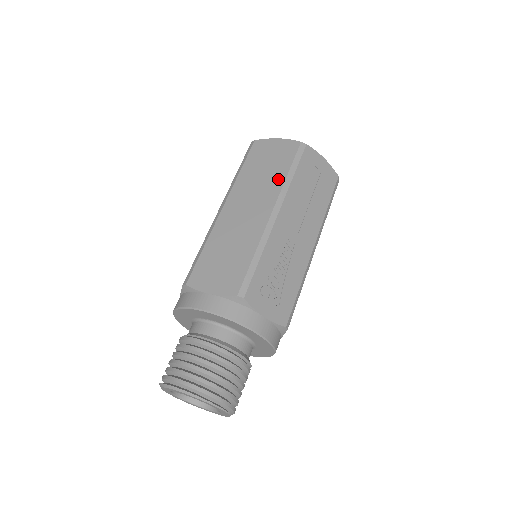
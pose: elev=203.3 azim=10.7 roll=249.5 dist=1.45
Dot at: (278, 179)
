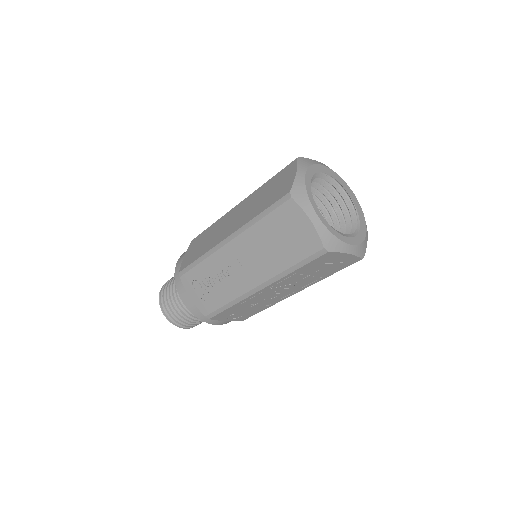
Dot at: (253, 214)
